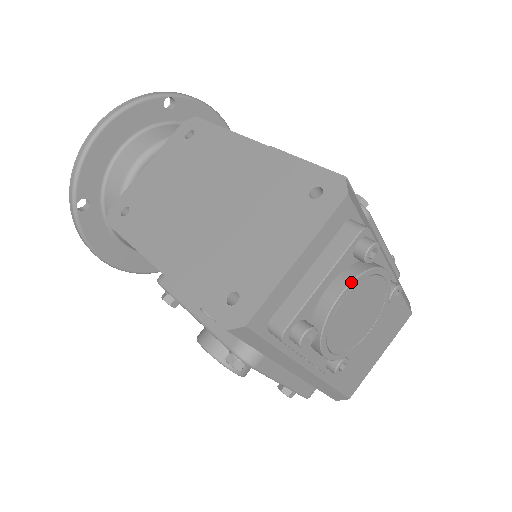
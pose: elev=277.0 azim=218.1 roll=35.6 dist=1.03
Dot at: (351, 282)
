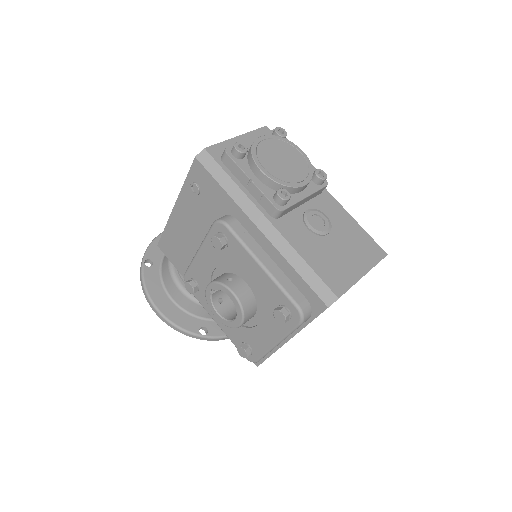
Dot at: (267, 135)
